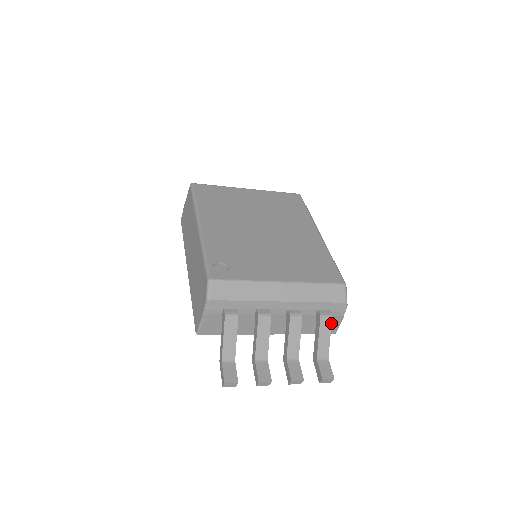
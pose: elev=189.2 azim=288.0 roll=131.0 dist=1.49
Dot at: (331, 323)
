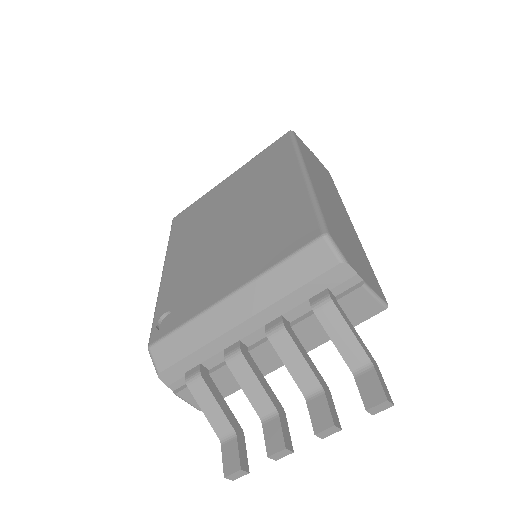
Dot at: (336, 309)
